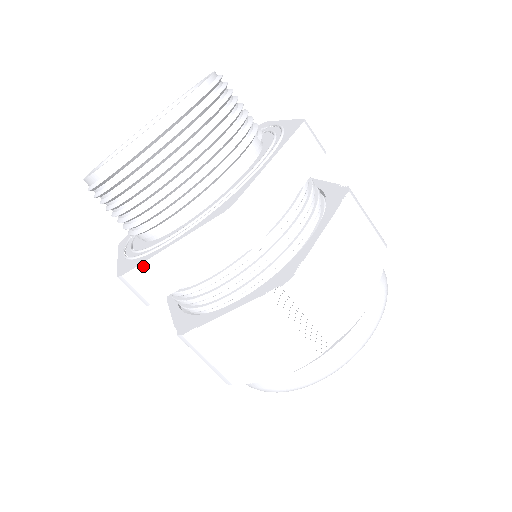
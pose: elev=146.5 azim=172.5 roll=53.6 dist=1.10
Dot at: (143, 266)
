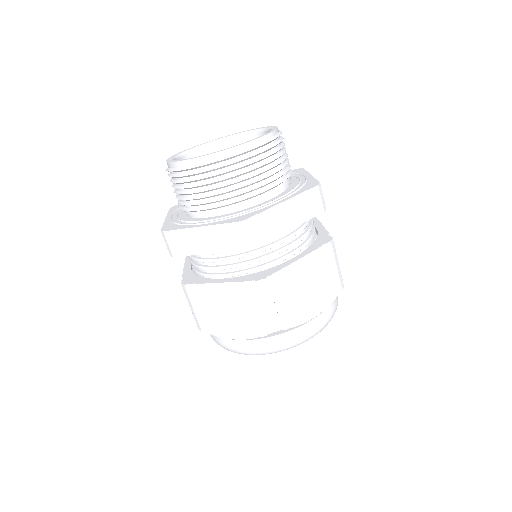
Dot at: (263, 214)
